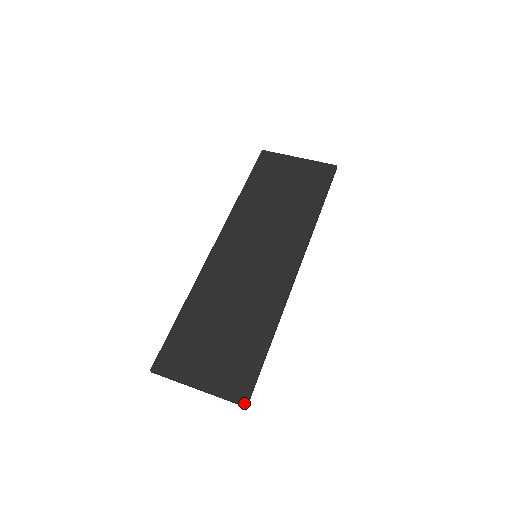
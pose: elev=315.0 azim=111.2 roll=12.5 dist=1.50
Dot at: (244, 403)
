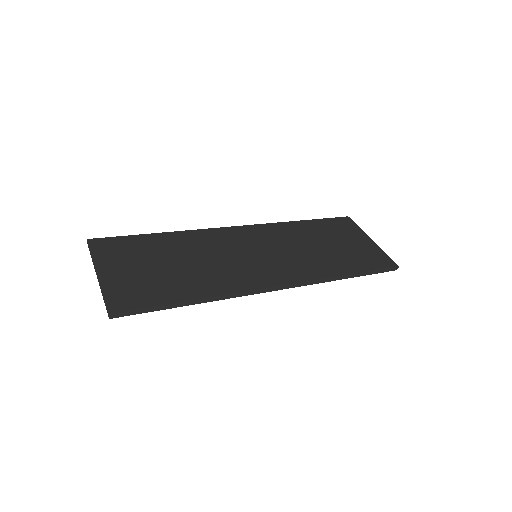
Dot at: (111, 311)
